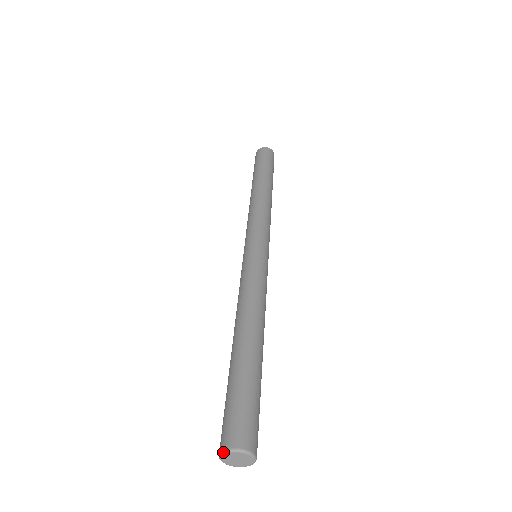
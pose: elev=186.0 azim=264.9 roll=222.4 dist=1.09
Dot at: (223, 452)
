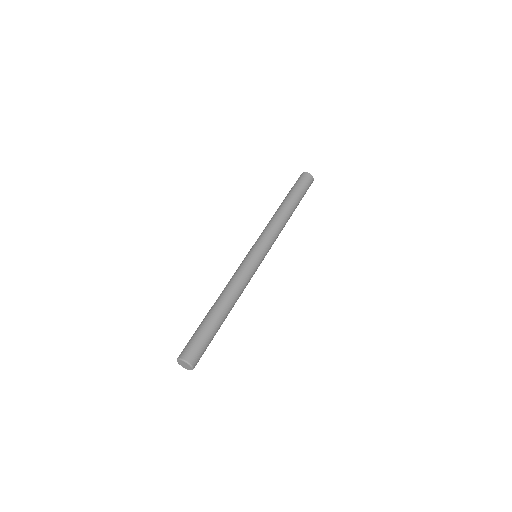
Dot at: (177, 361)
